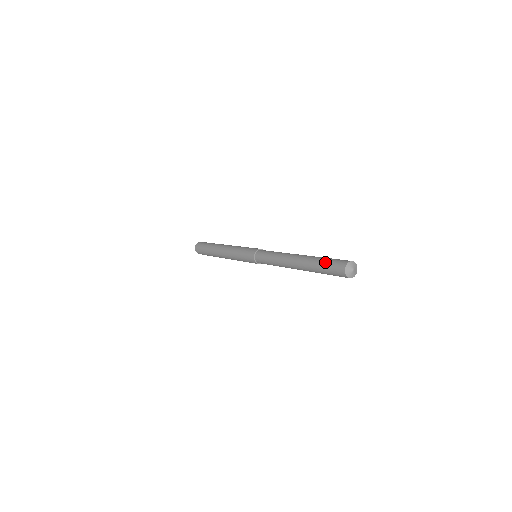
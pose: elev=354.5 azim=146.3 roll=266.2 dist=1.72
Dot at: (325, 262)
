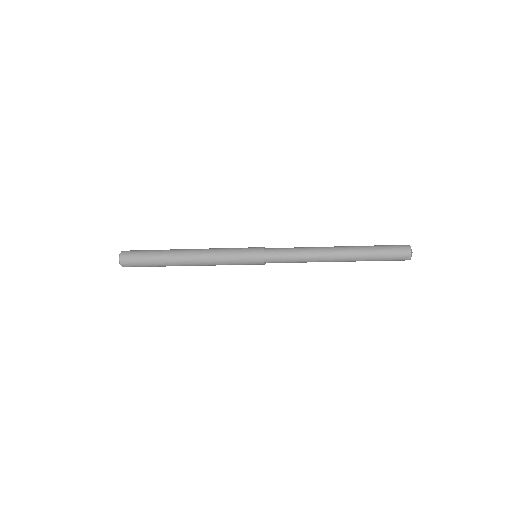
Dot at: (383, 249)
